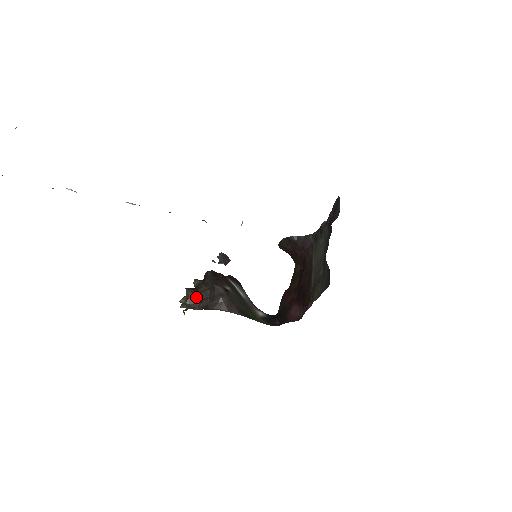
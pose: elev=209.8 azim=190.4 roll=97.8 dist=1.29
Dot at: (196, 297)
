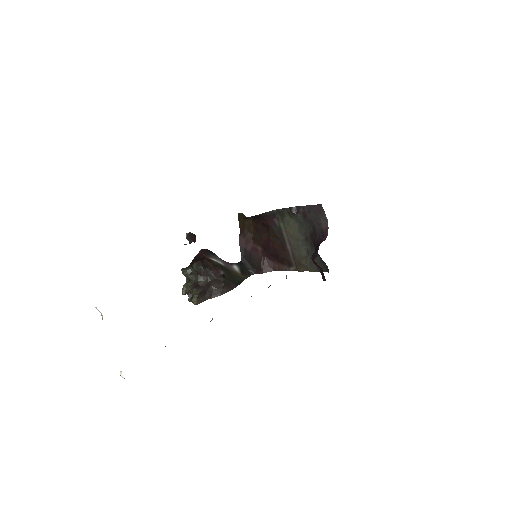
Dot at: (203, 292)
